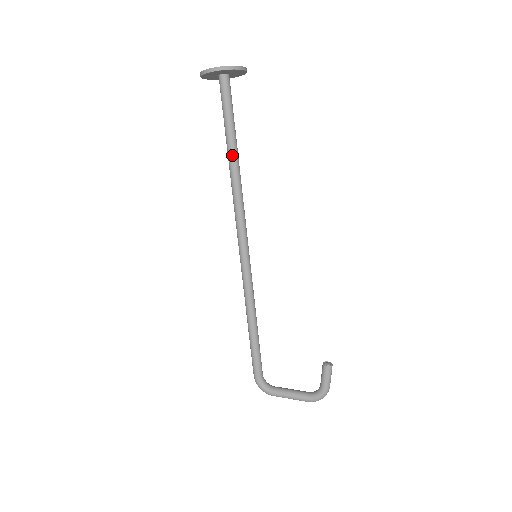
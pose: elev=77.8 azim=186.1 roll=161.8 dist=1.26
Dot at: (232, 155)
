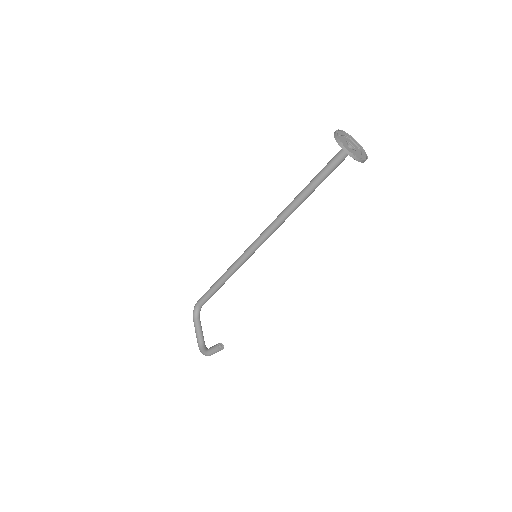
Dot at: (302, 194)
